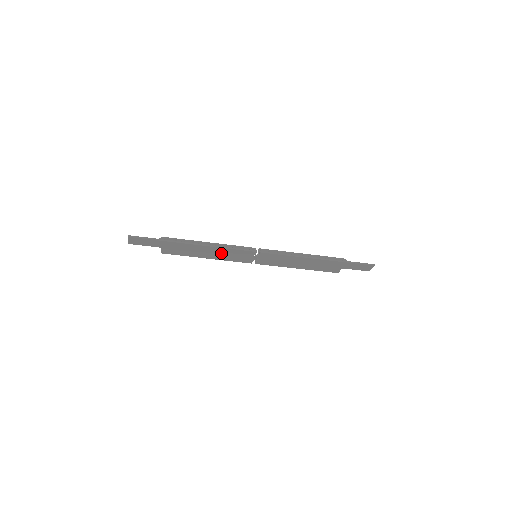
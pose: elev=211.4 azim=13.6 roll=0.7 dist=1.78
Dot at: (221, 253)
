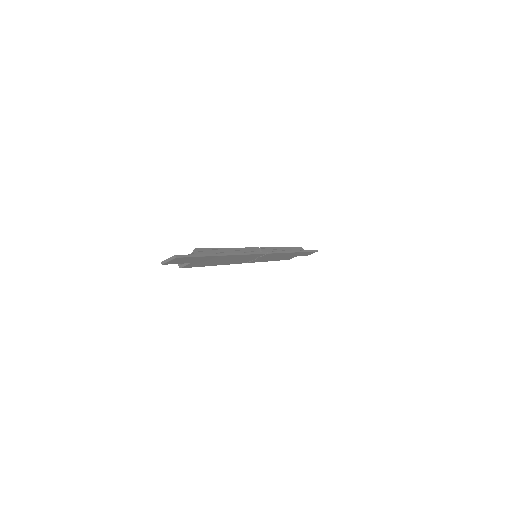
Dot at: (237, 259)
